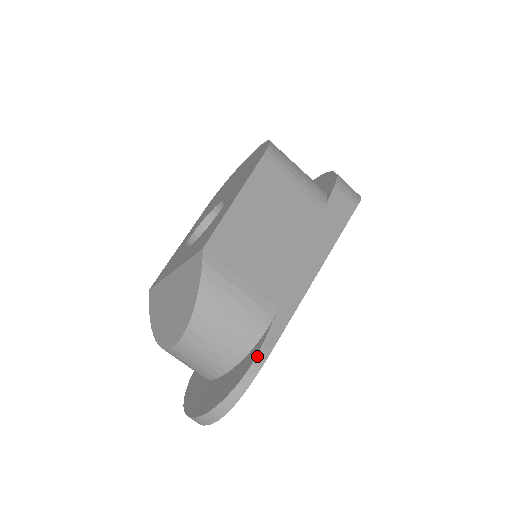
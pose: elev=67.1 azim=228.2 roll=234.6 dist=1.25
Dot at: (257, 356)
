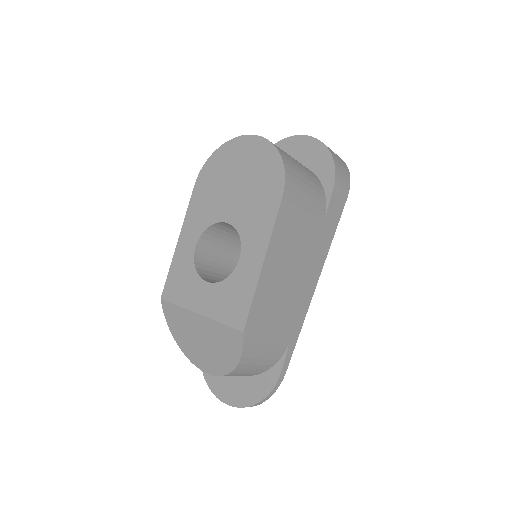
Dot at: (278, 380)
